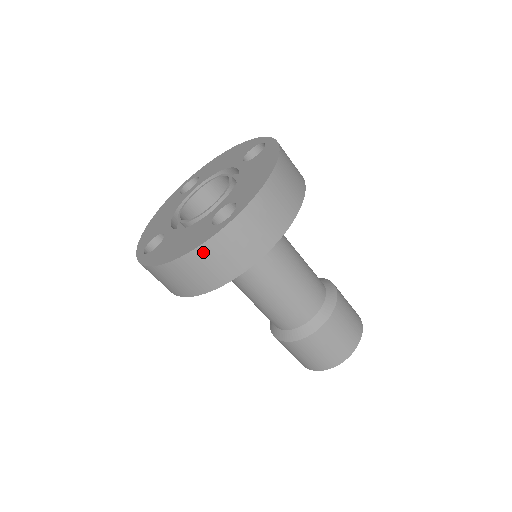
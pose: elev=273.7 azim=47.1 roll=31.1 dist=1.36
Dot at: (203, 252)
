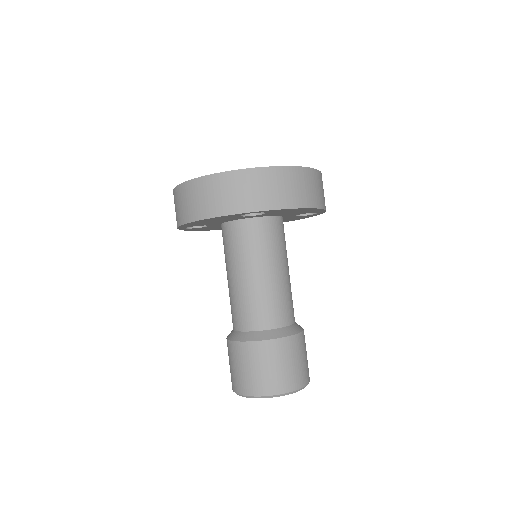
Dot at: (216, 180)
